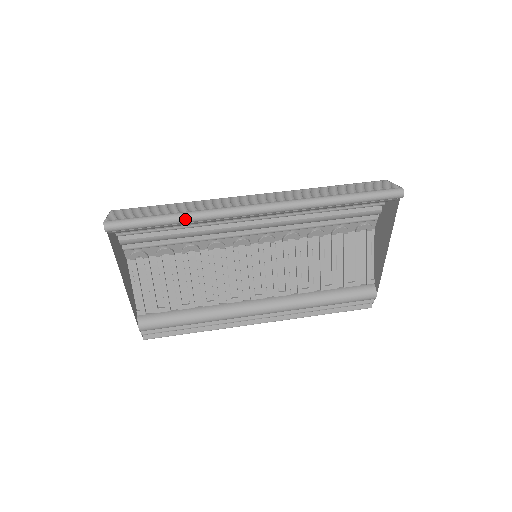
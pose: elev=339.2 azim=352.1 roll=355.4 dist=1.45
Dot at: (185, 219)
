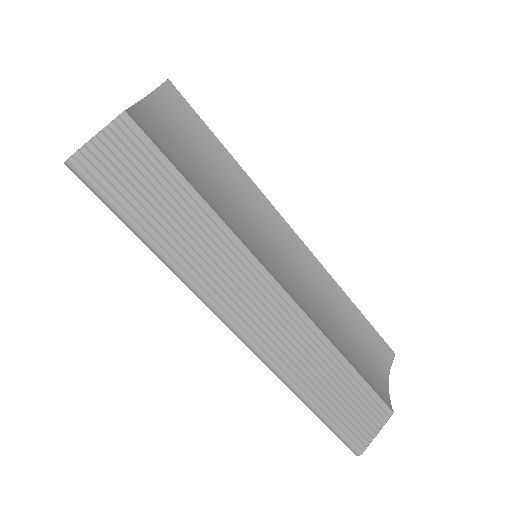
Dot at: (159, 258)
